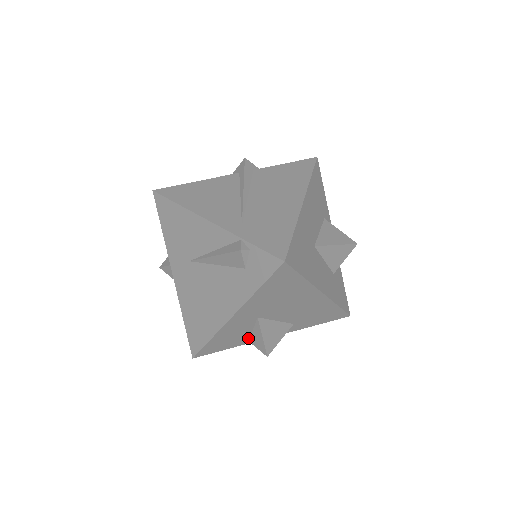
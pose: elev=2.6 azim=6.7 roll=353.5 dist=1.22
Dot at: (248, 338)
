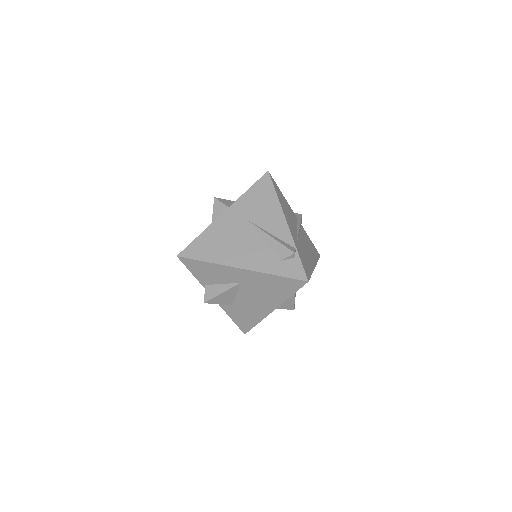
Dot at: (210, 283)
